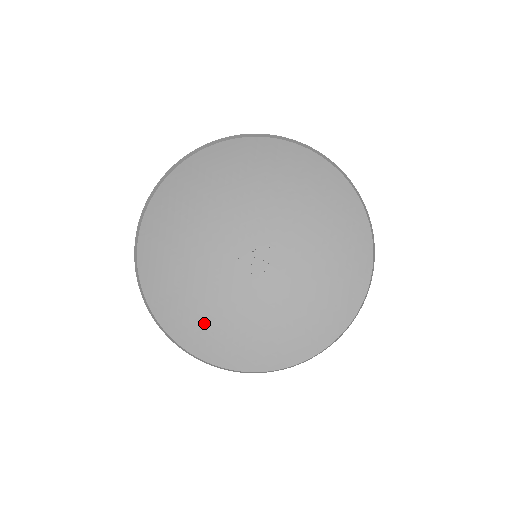
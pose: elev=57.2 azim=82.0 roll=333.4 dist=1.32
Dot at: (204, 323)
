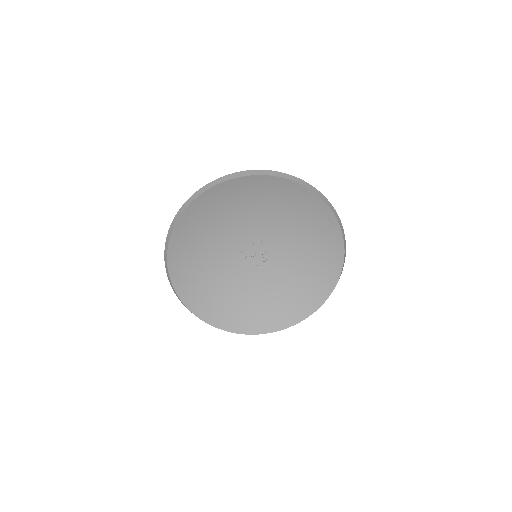
Dot at: (234, 310)
